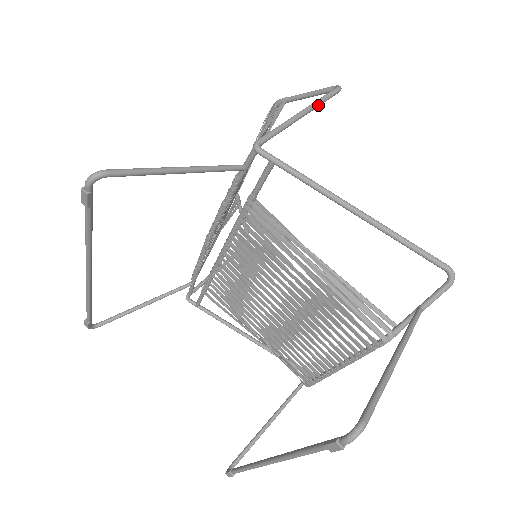
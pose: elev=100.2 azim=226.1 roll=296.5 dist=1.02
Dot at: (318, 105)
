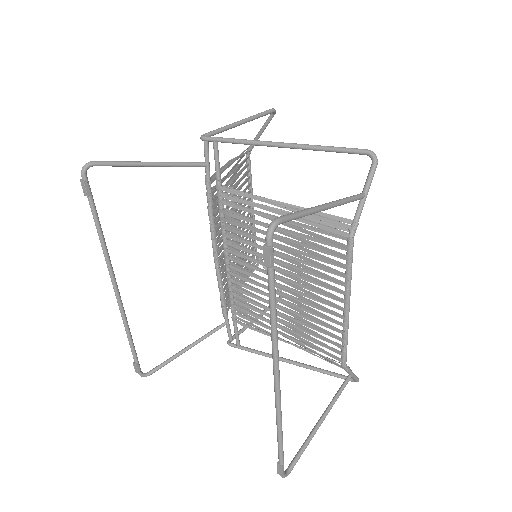
Dot at: (254, 117)
